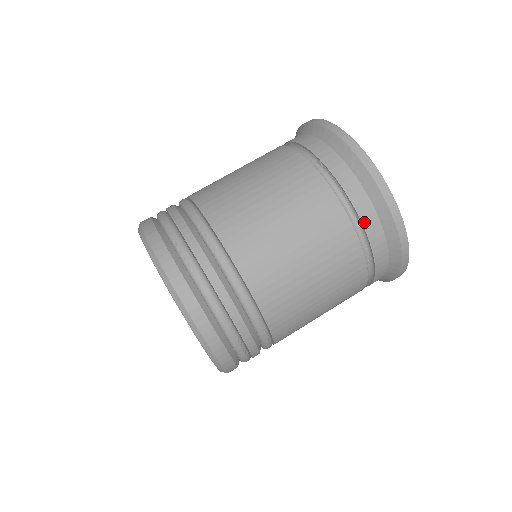
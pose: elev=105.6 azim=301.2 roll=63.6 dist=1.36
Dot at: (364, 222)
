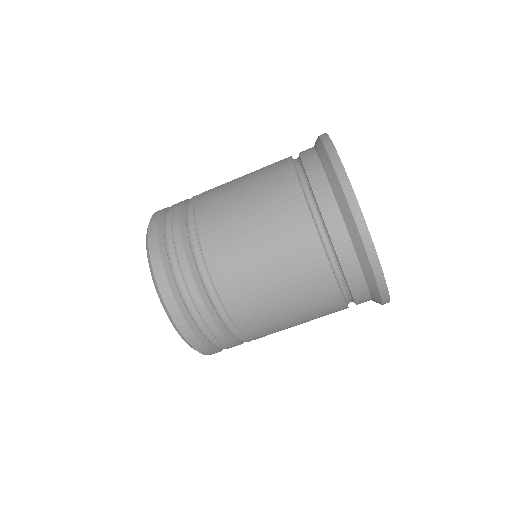
Dot at: (339, 255)
